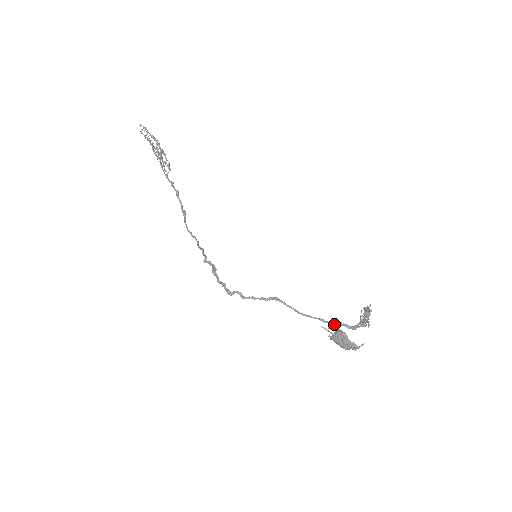
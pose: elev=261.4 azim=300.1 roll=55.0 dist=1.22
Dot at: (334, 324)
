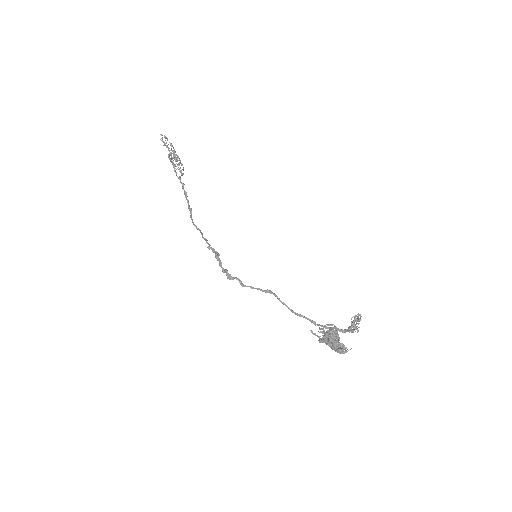
Dot at: (324, 327)
